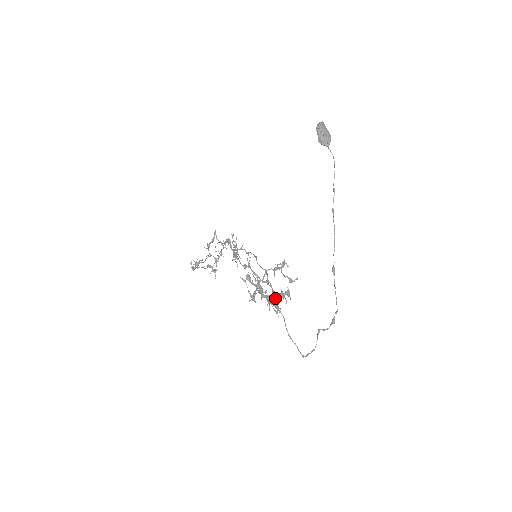
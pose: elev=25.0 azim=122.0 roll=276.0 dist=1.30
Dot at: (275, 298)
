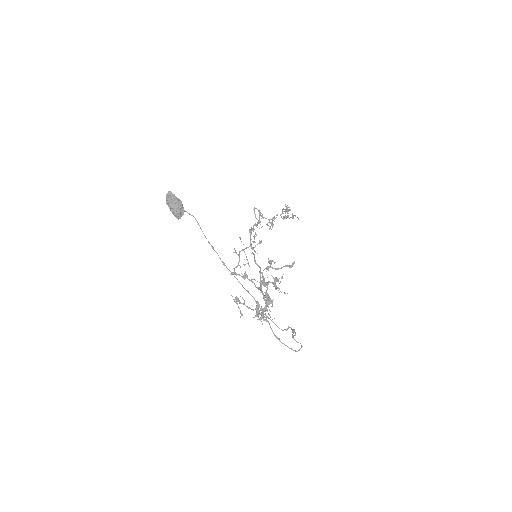
Dot at: (266, 304)
